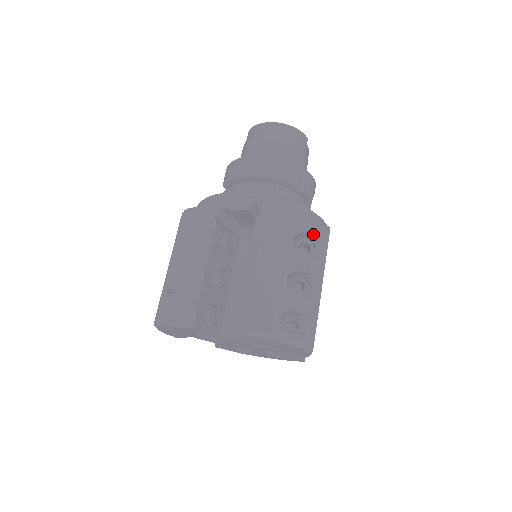
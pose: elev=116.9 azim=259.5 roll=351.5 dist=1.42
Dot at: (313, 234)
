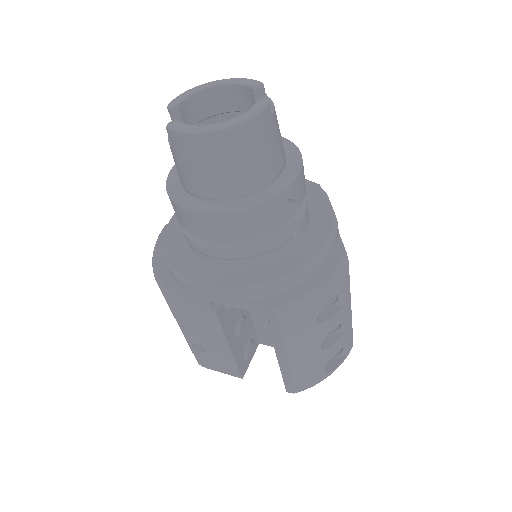
Dot at: (334, 294)
